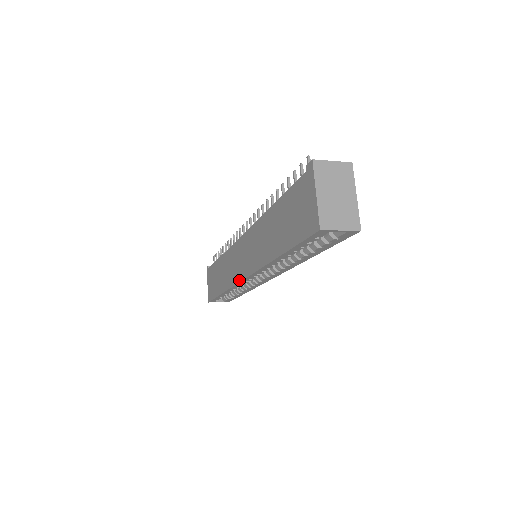
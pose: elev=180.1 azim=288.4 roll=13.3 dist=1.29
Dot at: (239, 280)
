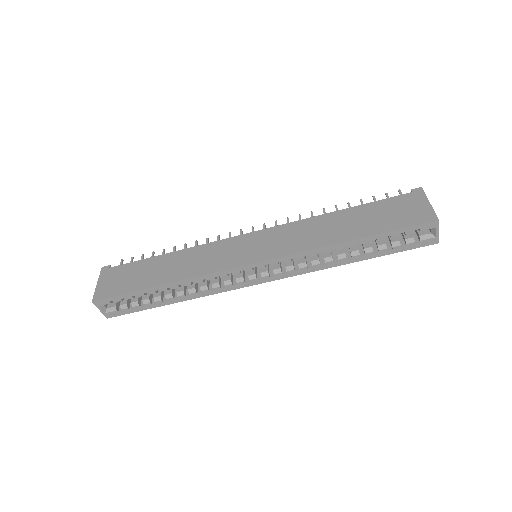
Dot at: (236, 265)
